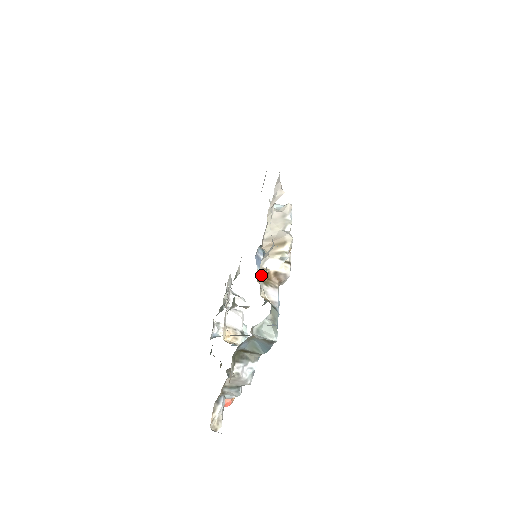
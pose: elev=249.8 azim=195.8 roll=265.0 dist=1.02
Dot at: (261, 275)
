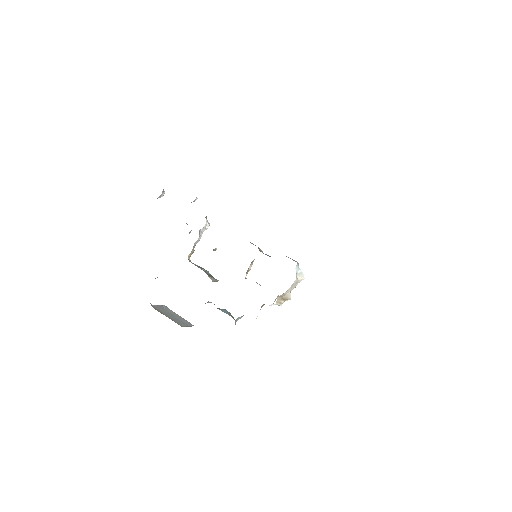
Dot at: occluded
